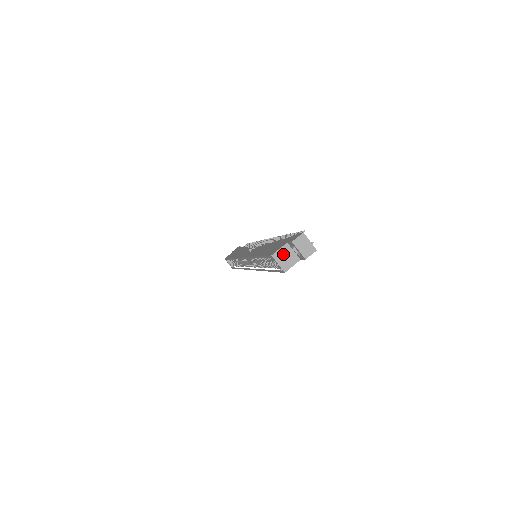
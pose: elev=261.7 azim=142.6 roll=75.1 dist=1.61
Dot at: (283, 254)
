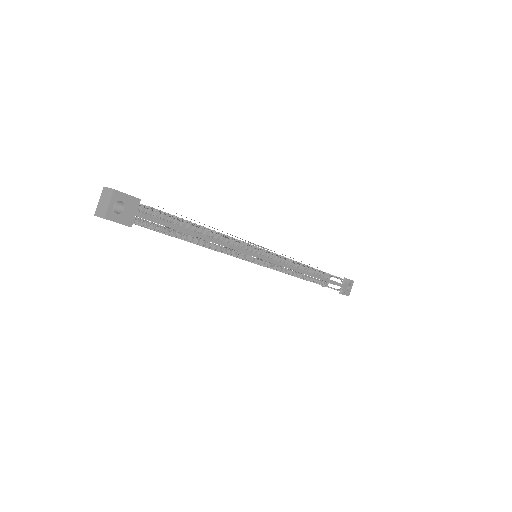
Dot at: occluded
